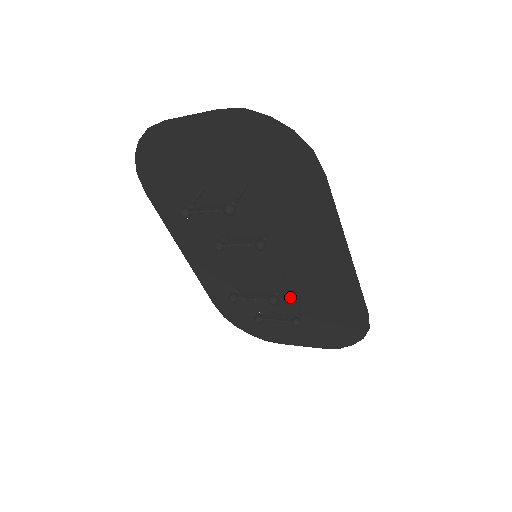
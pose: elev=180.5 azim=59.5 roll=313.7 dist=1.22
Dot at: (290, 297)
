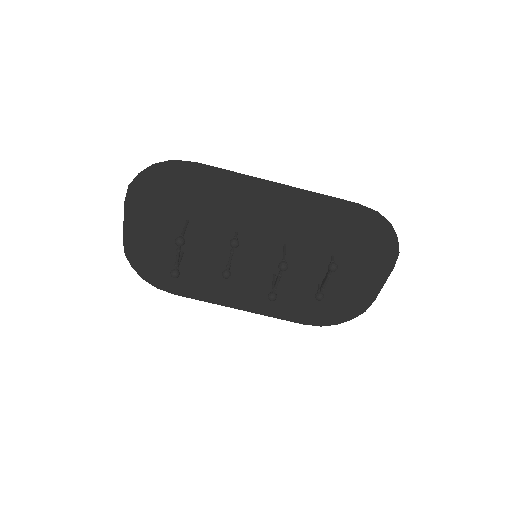
Dot at: (314, 258)
